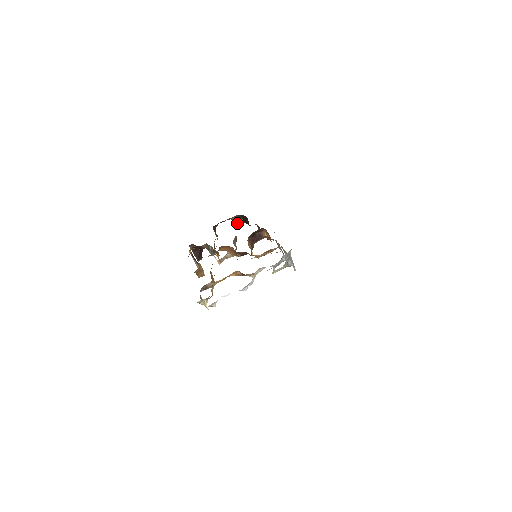
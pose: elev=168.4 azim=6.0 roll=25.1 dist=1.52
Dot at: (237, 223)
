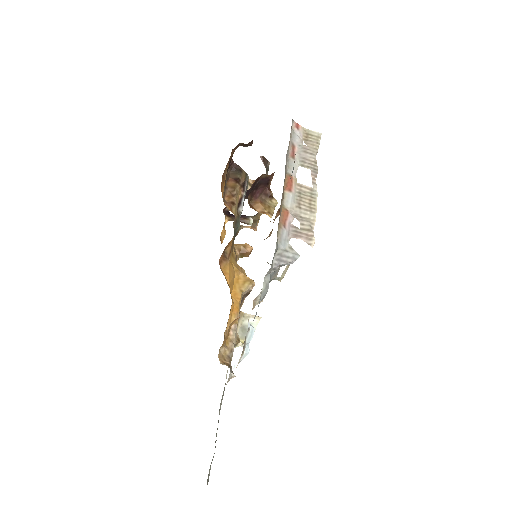
Dot at: (246, 146)
